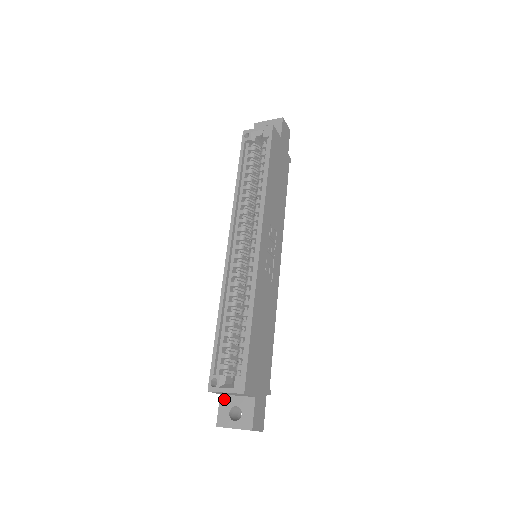
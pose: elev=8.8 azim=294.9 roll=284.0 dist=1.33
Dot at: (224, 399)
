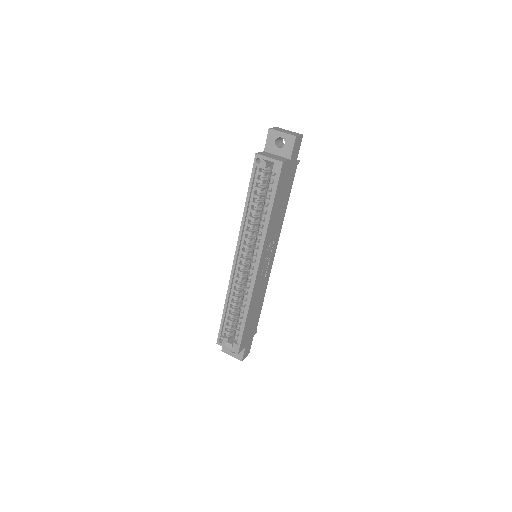
Dot at: occluded
